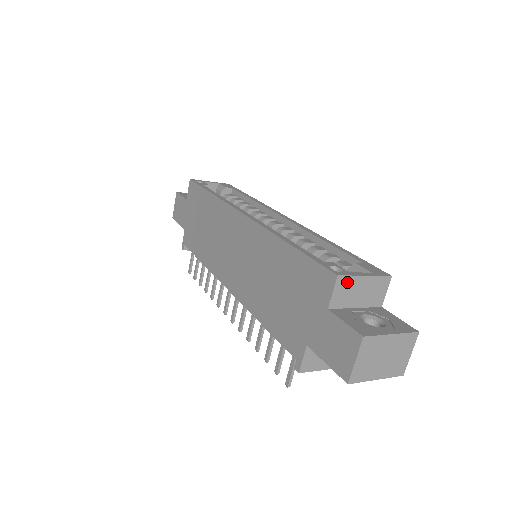
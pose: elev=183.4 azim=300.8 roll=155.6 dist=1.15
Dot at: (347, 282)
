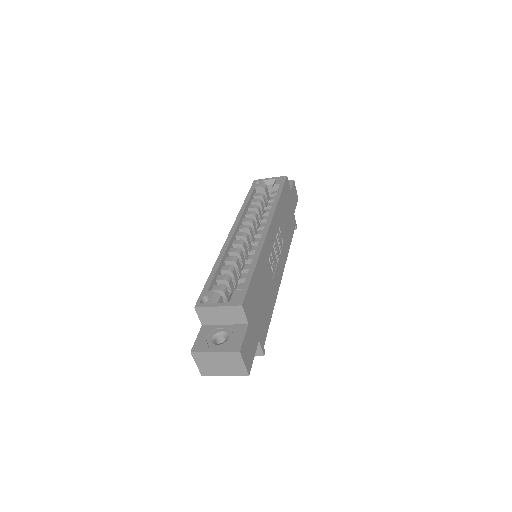
Dot at: (205, 311)
